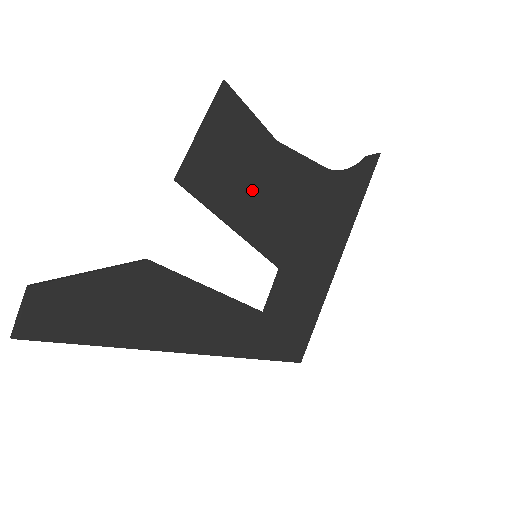
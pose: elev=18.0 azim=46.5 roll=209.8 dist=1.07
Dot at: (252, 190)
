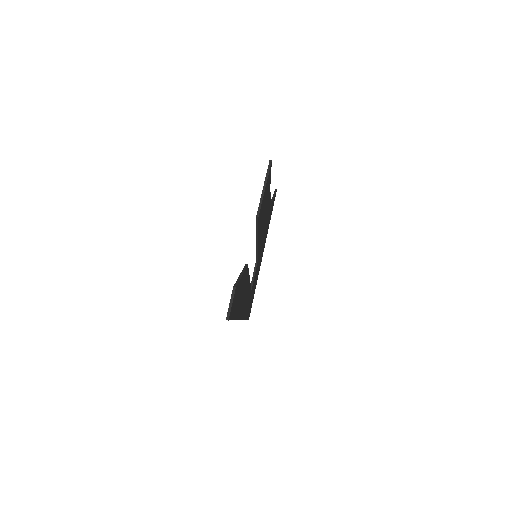
Dot at: (263, 218)
